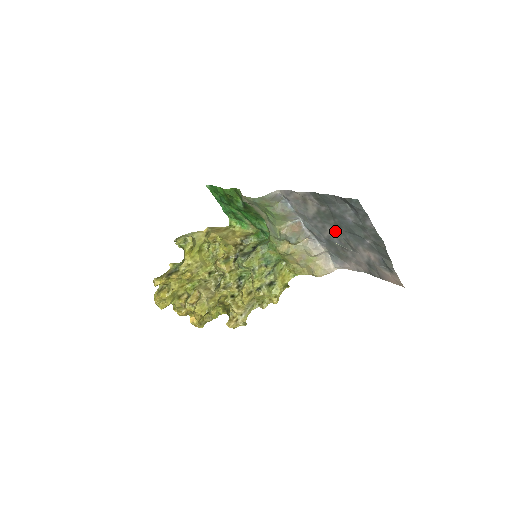
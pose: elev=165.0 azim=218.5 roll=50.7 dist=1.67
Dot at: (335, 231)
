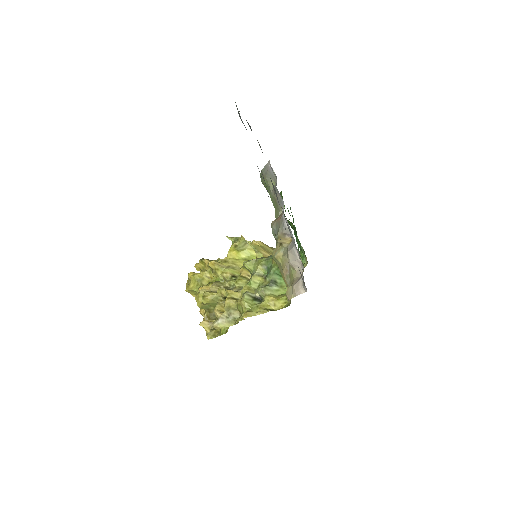
Dot at: occluded
